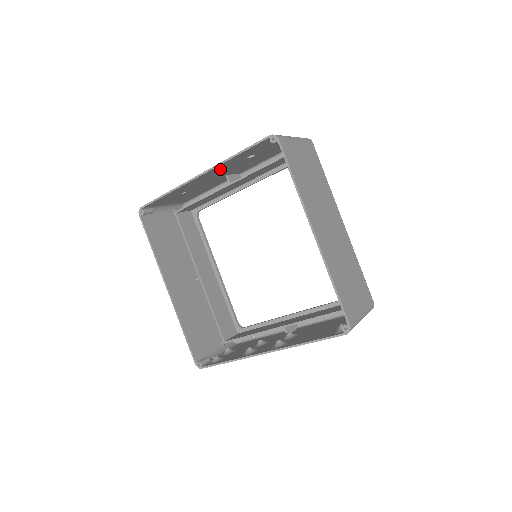
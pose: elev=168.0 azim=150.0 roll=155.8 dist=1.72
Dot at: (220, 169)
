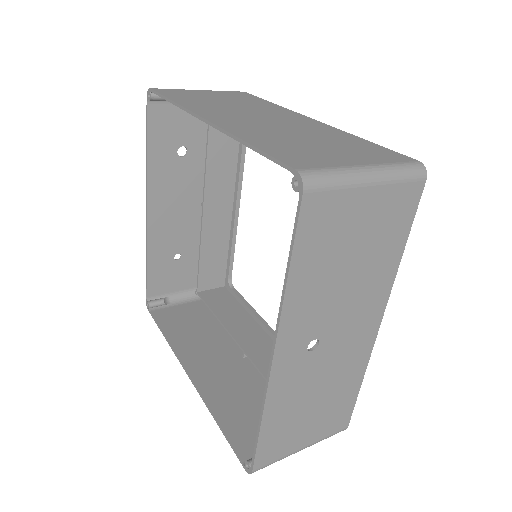
Dot at: (165, 190)
